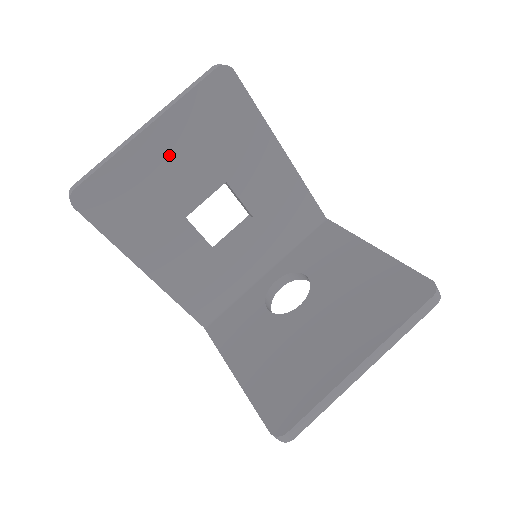
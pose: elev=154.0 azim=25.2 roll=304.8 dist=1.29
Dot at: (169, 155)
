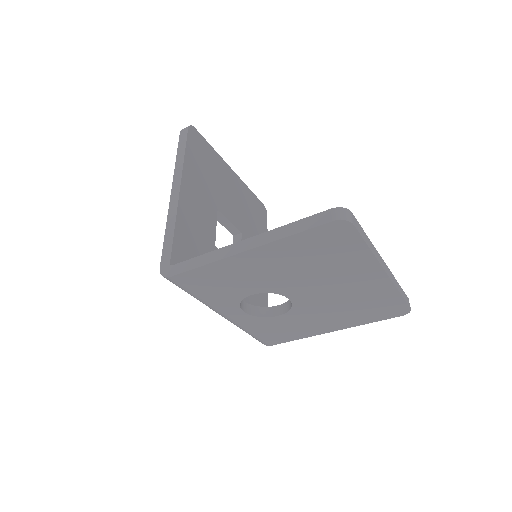
Dot at: (231, 187)
